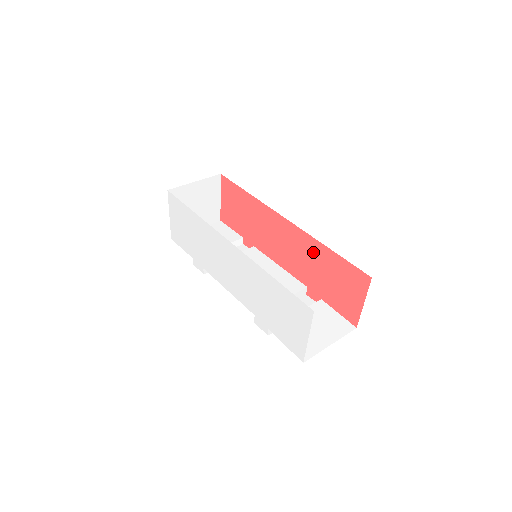
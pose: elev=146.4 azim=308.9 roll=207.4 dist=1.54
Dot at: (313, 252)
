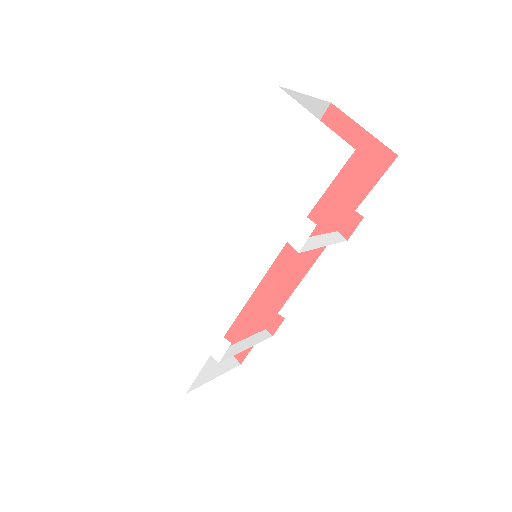
Dot at: occluded
